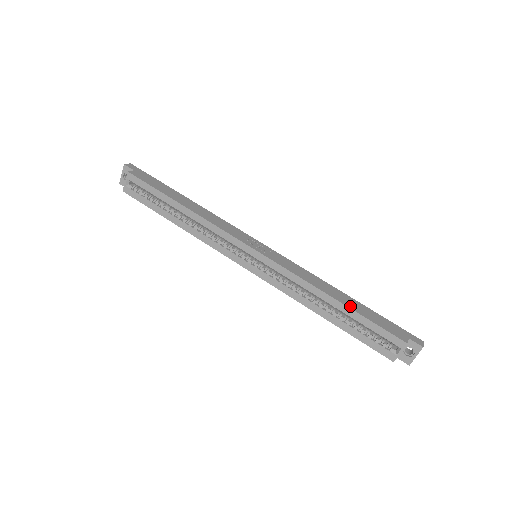
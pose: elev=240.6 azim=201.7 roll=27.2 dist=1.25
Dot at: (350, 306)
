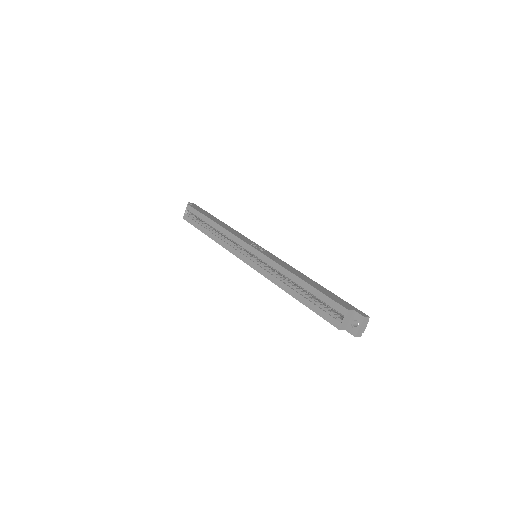
Dot at: (311, 284)
